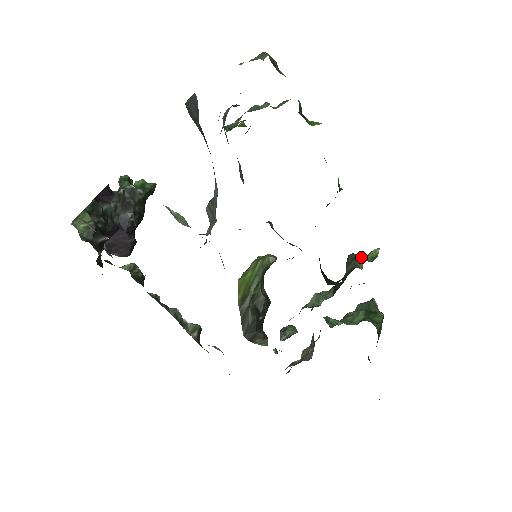
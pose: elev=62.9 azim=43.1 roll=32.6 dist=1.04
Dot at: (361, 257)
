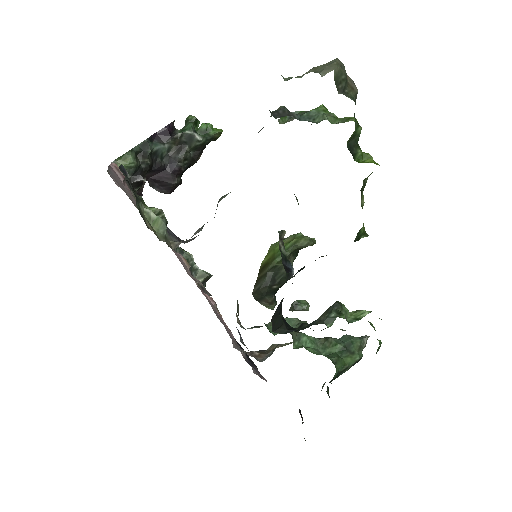
Dot at: (340, 314)
